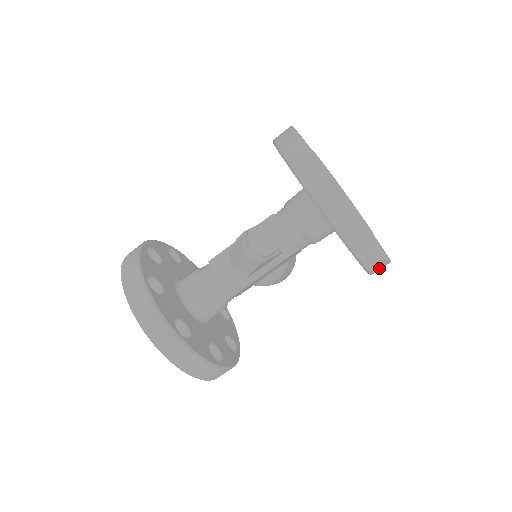
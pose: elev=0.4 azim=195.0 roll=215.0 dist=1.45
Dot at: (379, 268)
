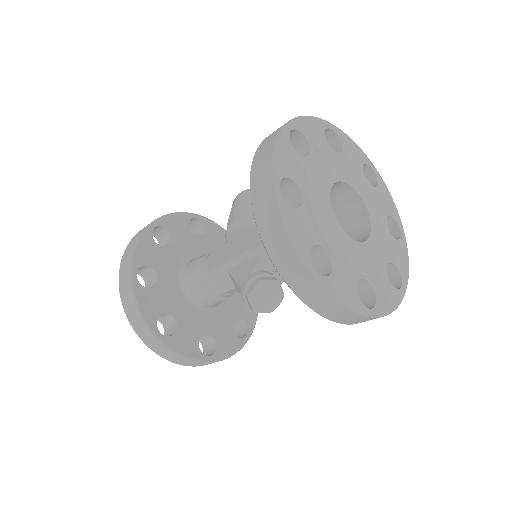
Dot at: occluded
